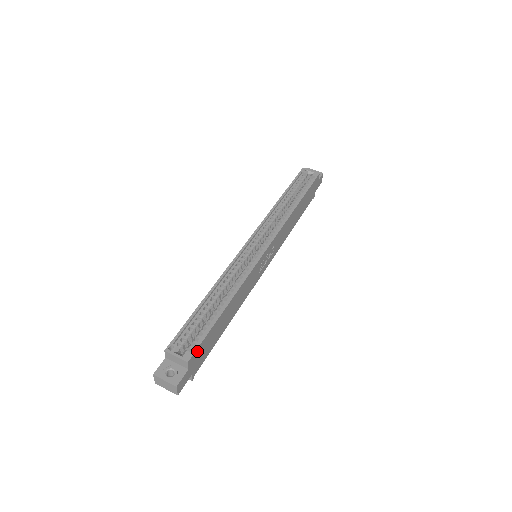
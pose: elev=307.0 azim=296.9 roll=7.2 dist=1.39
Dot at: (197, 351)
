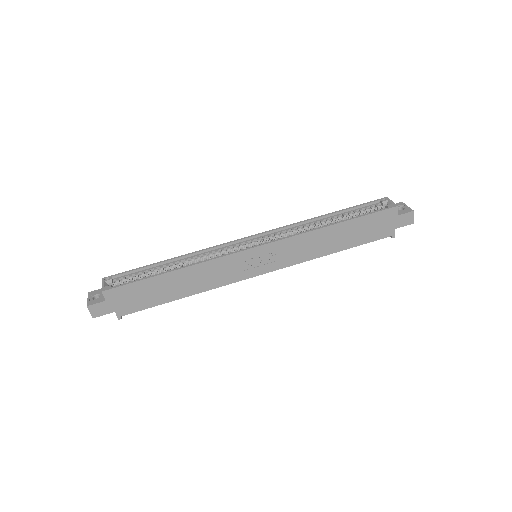
Dot at: (118, 290)
